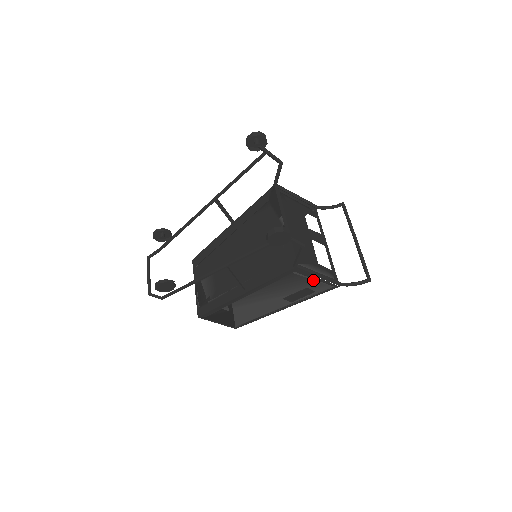
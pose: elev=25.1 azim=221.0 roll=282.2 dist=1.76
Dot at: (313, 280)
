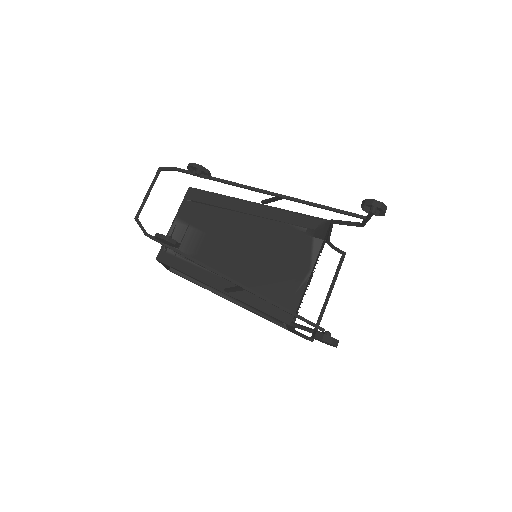
Dot at: (285, 326)
